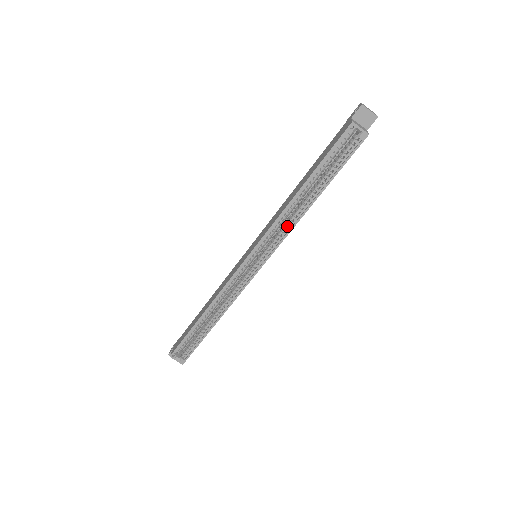
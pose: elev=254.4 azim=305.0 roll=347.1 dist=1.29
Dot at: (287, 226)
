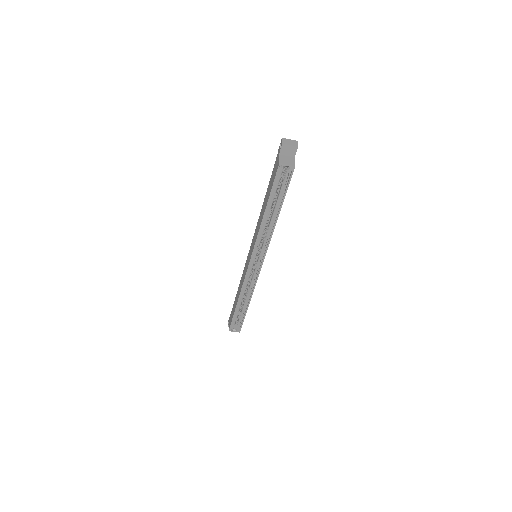
Dot at: (267, 236)
